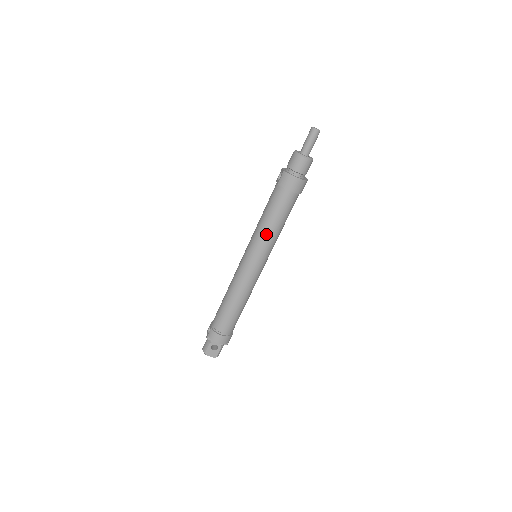
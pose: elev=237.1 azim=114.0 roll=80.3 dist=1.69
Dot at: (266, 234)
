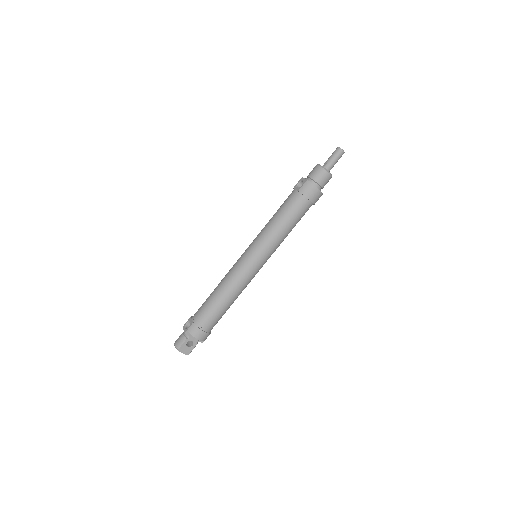
Dot at: (276, 236)
